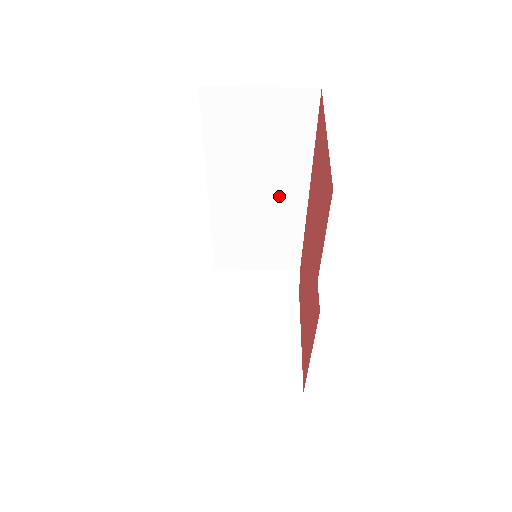
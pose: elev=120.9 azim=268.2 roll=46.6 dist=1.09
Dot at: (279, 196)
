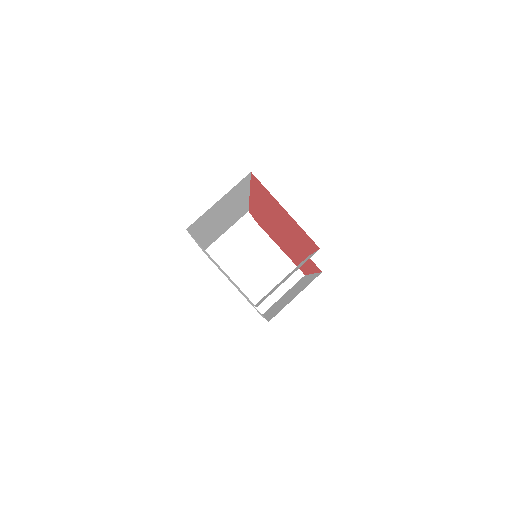
Dot at: (234, 209)
